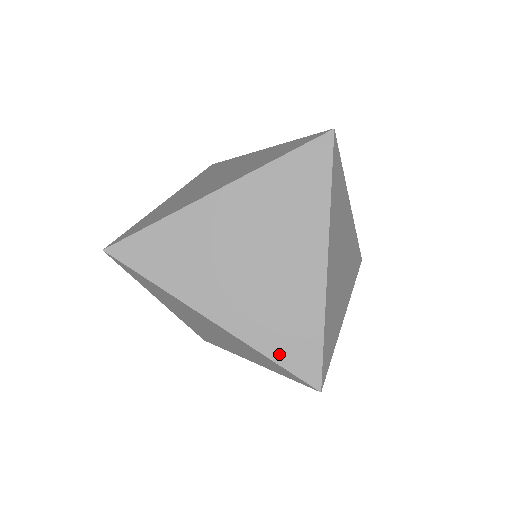
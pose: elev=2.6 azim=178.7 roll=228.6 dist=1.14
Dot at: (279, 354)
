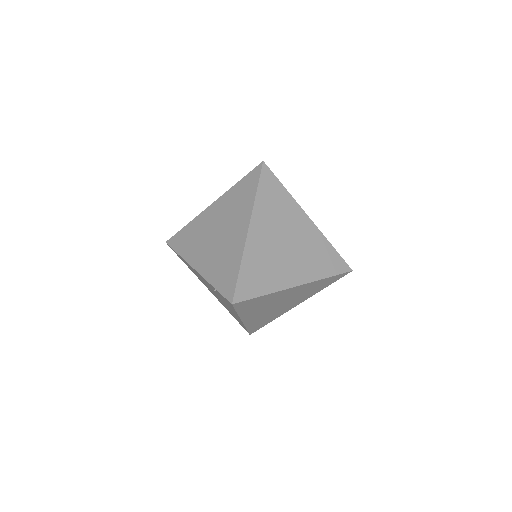
Dot at: (329, 272)
